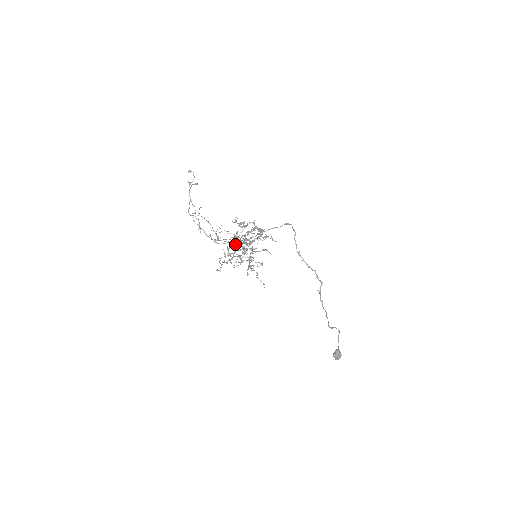
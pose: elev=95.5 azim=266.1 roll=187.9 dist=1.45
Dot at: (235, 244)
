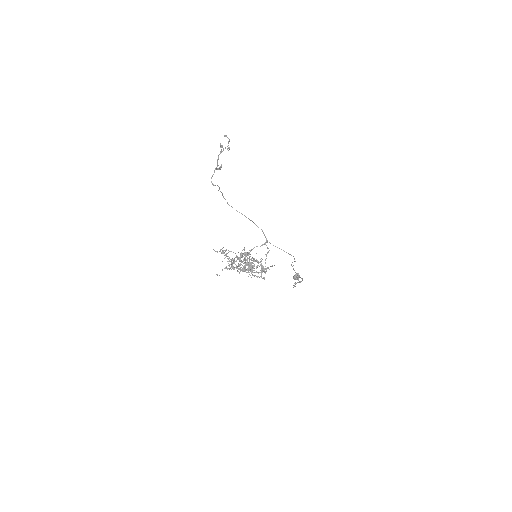
Dot at: (240, 258)
